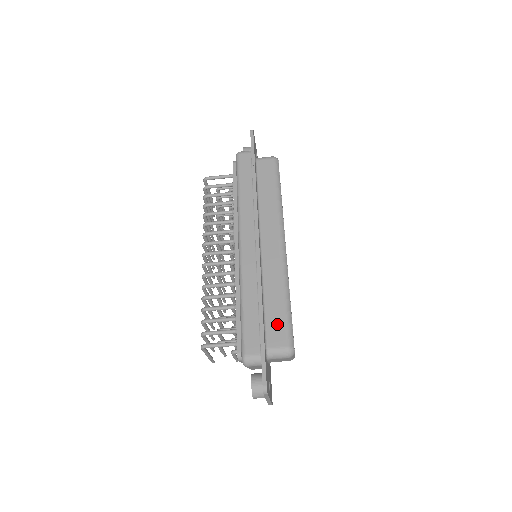
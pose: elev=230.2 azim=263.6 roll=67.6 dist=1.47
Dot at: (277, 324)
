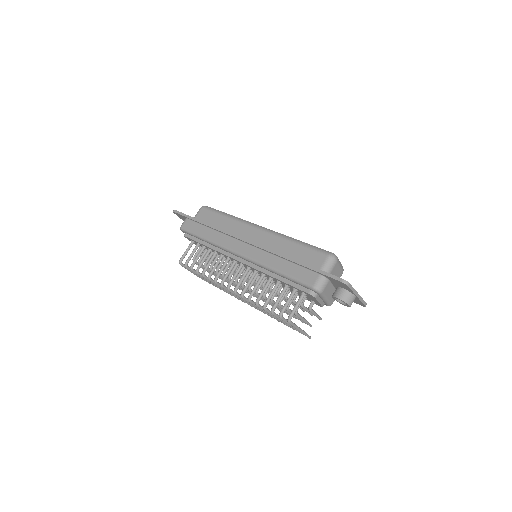
Dot at: (308, 256)
